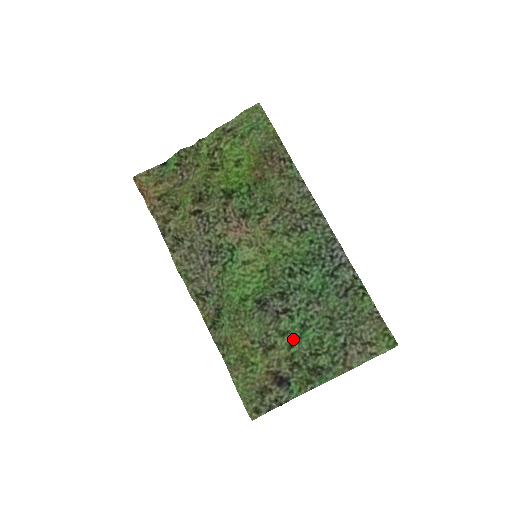
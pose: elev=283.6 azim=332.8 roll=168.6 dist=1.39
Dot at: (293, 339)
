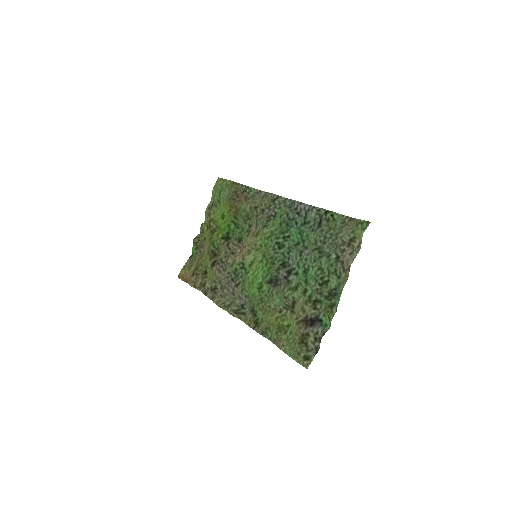
Dot at: (304, 286)
